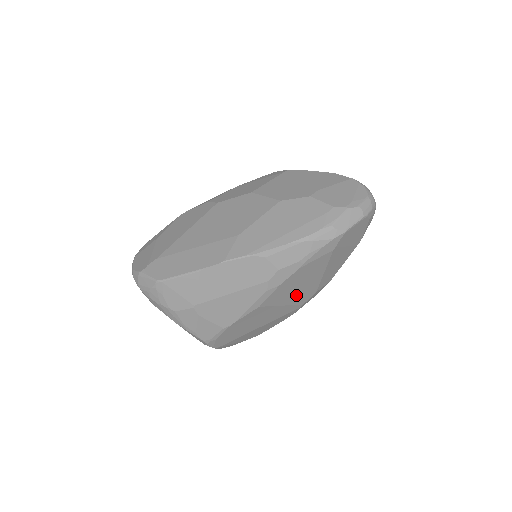
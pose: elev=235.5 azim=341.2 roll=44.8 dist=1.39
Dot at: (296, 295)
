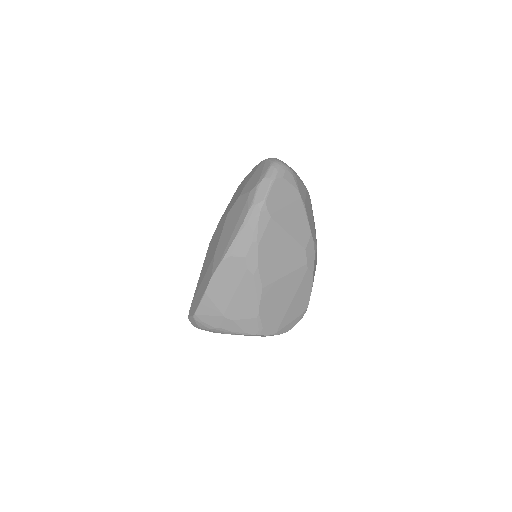
Dot at: (287, 262)
